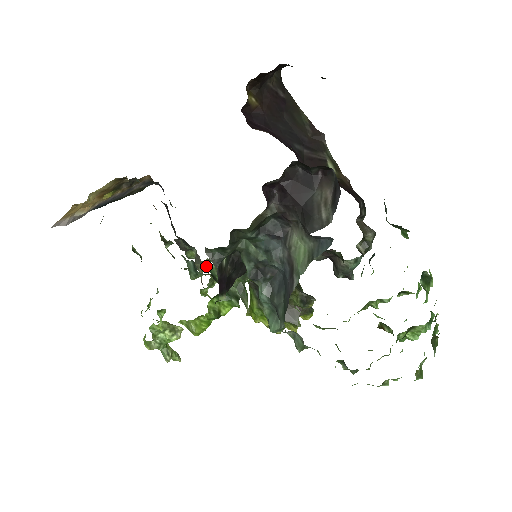
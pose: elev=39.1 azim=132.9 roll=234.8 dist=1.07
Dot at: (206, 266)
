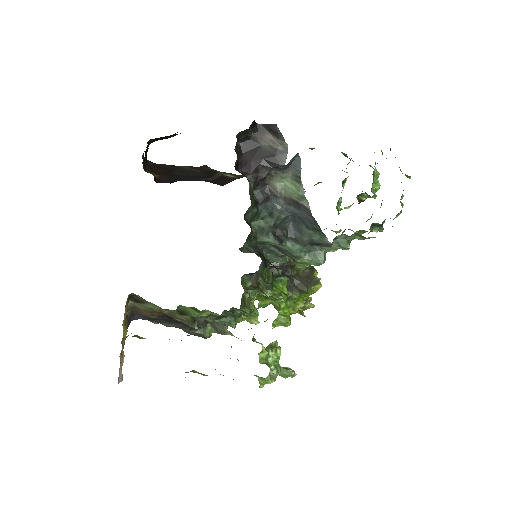
Dot at: occluded
